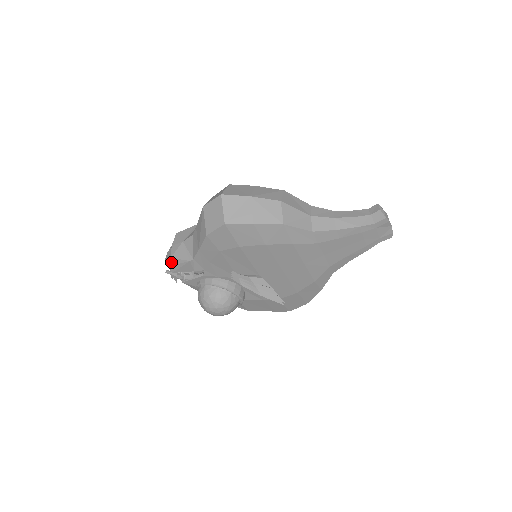
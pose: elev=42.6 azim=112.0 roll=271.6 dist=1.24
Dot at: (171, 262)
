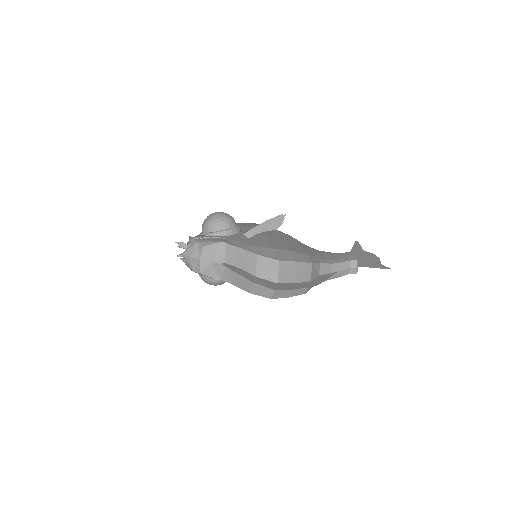
Dot at: (198, 273)
